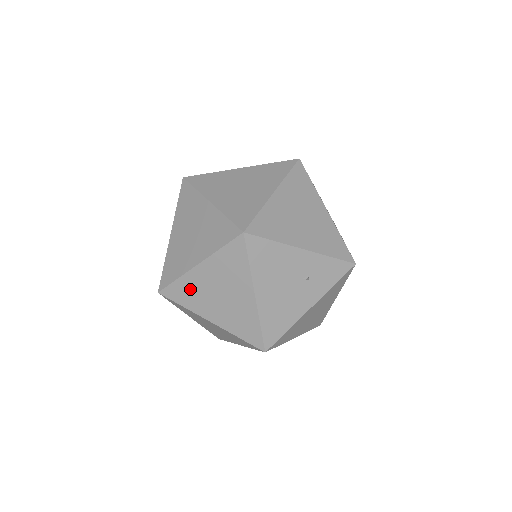
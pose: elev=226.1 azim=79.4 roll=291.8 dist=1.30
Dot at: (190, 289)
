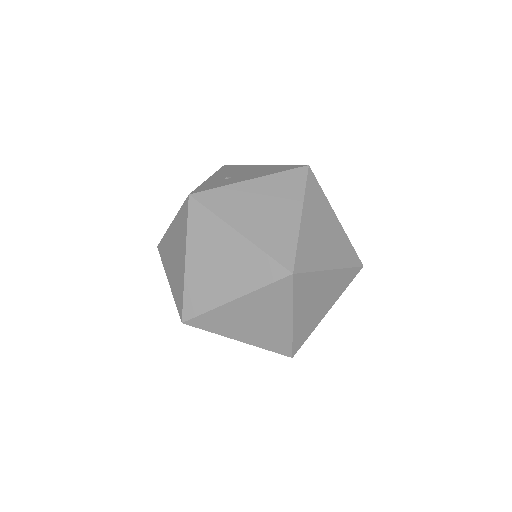
Dot at: occluded
